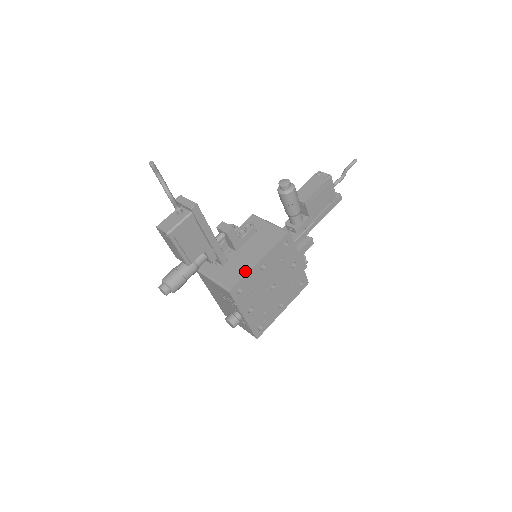
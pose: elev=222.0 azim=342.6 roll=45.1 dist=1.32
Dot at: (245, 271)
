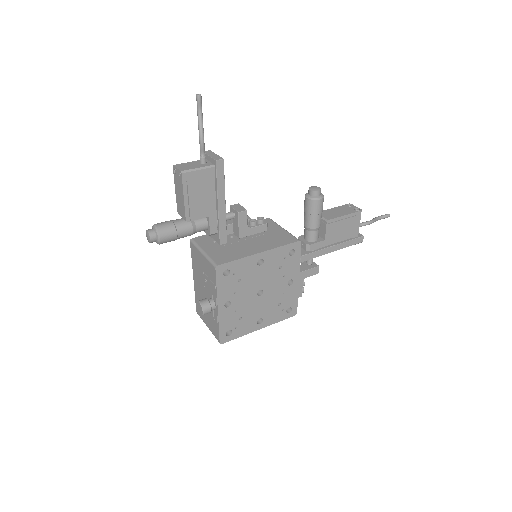
Dot at: (240, 255)
